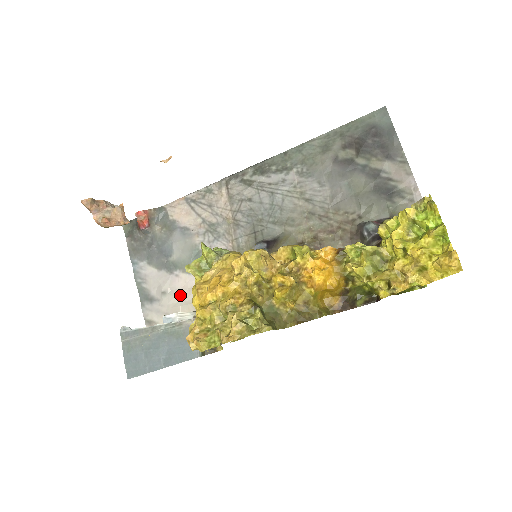
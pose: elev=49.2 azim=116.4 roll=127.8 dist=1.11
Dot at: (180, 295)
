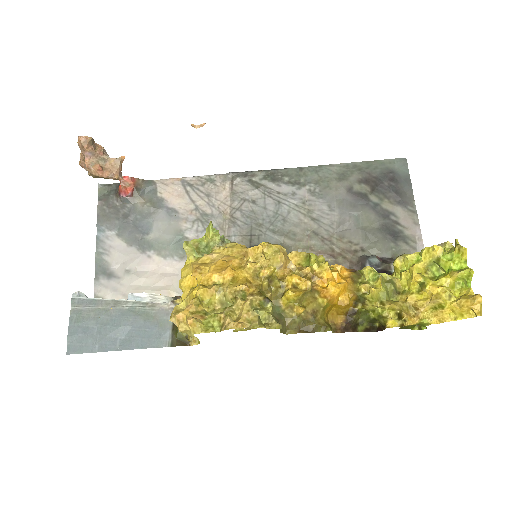
Dot at: (147, 278)
